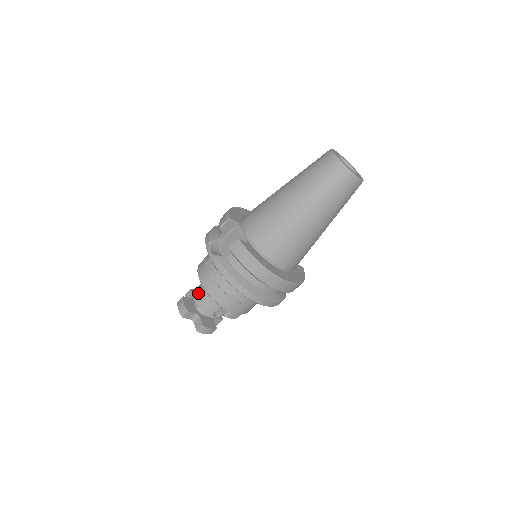
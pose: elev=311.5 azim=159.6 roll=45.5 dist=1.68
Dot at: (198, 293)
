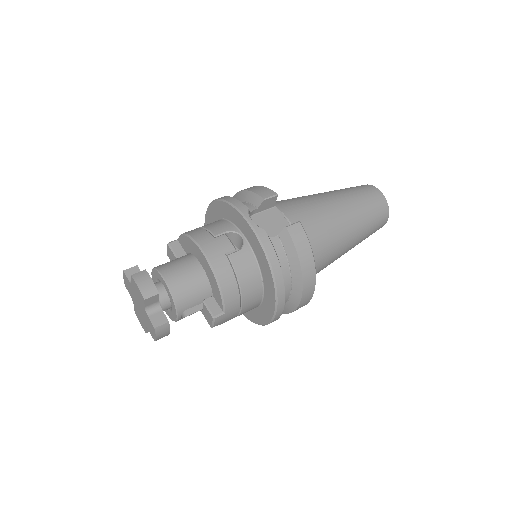
Dot at: (175, 273)
